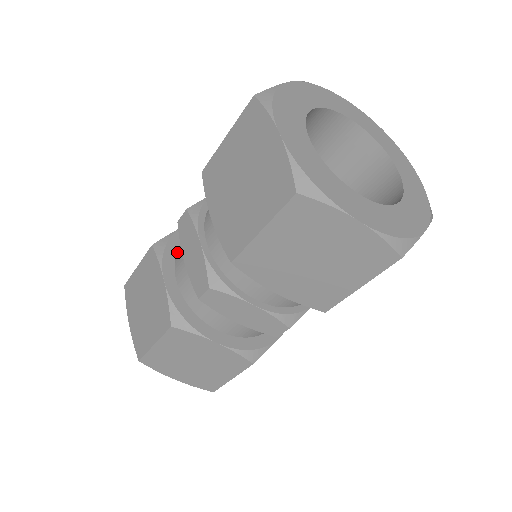
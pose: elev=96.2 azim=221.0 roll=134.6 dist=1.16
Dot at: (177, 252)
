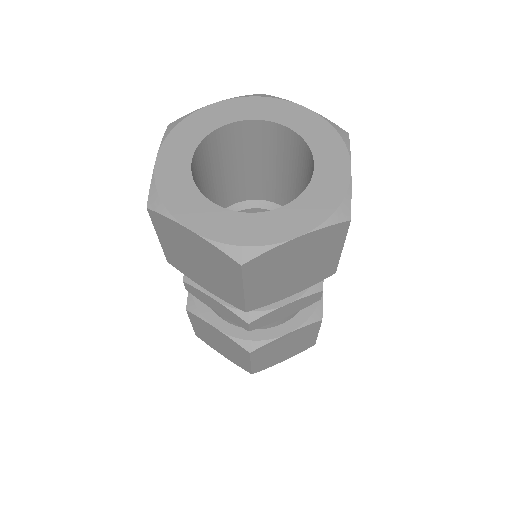
Dot at: occluded
